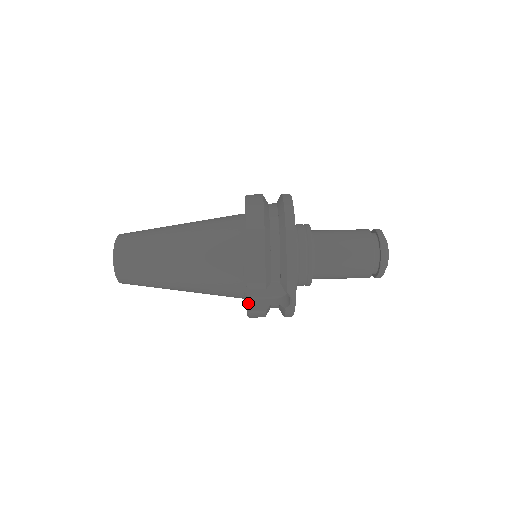
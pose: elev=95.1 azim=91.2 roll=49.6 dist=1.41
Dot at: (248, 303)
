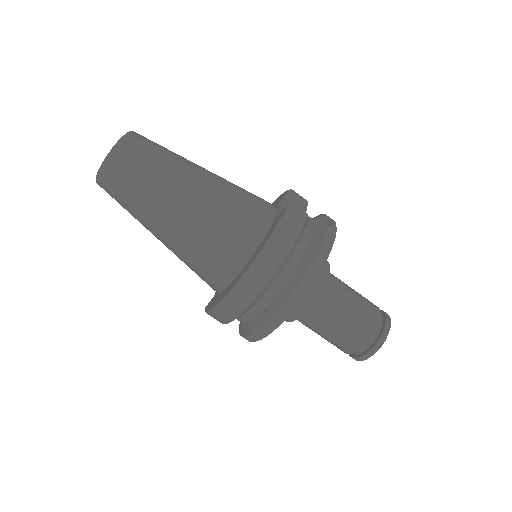
Dot at: occluded
